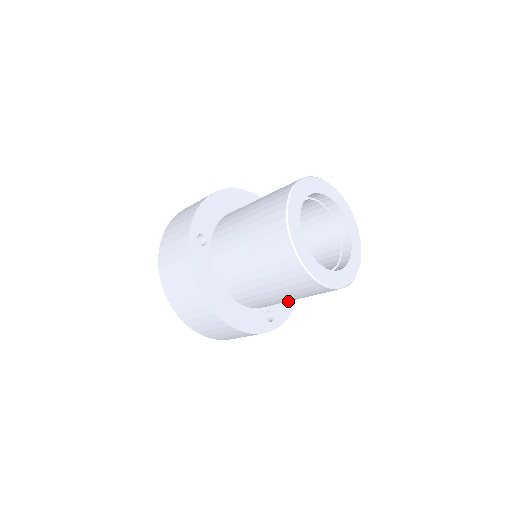
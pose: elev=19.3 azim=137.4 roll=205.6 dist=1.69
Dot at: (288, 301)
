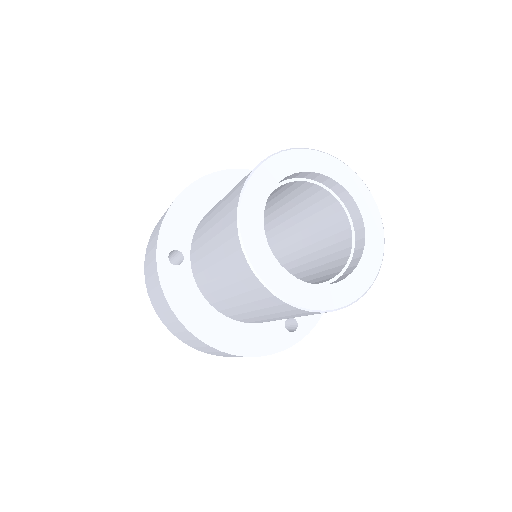
Dot at: occluded
